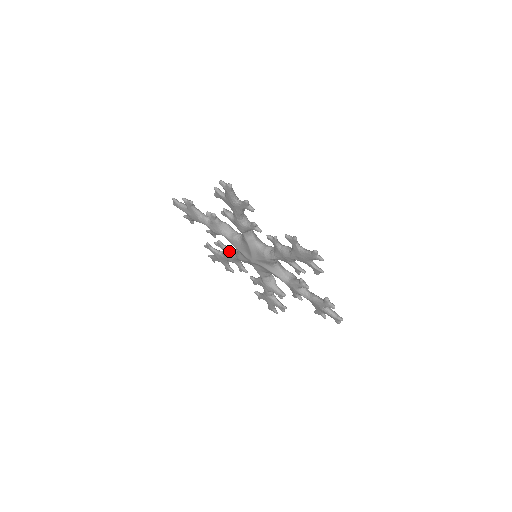
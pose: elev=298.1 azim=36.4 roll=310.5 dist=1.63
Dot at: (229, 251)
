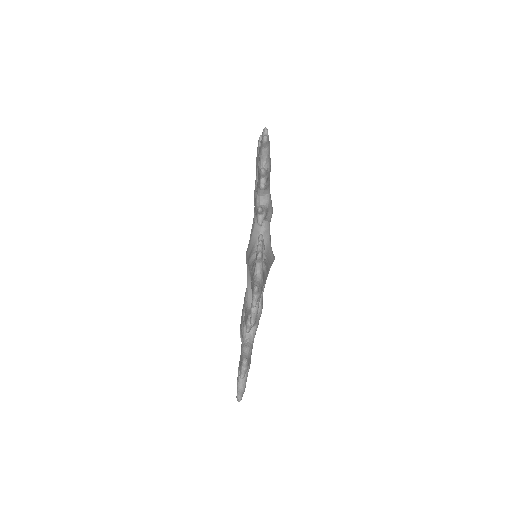
Dot at: occluded
